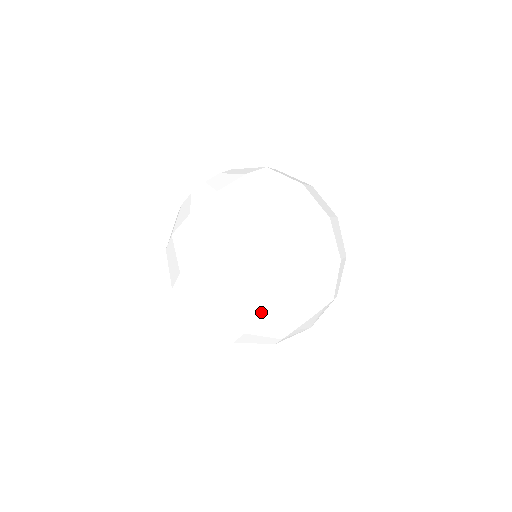
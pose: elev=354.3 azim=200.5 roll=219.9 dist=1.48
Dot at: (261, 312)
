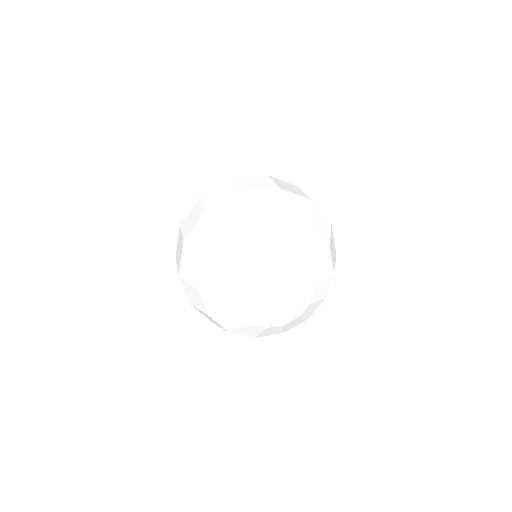
Dot at: (197, 290)
